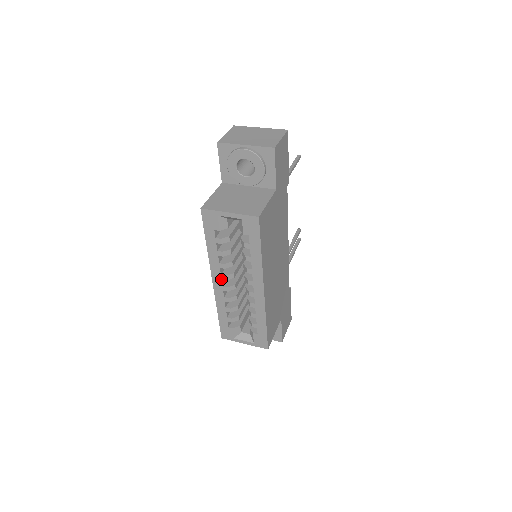
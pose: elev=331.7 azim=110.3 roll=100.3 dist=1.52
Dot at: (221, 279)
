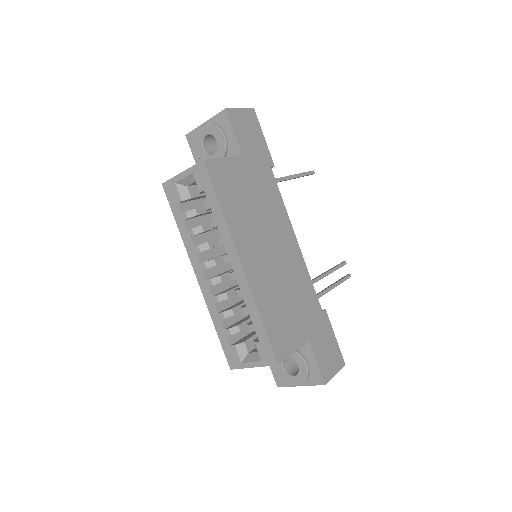
Dot at: (202, 270)
